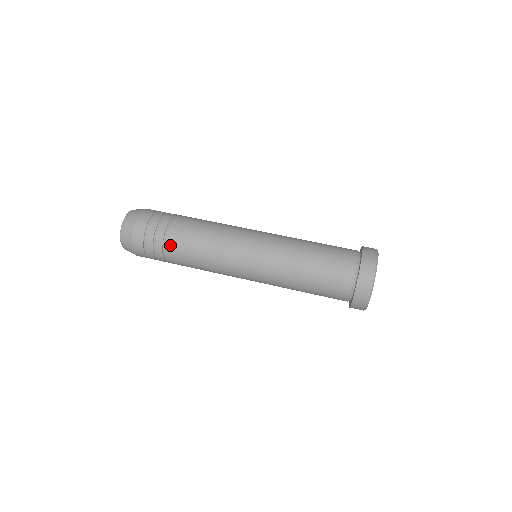
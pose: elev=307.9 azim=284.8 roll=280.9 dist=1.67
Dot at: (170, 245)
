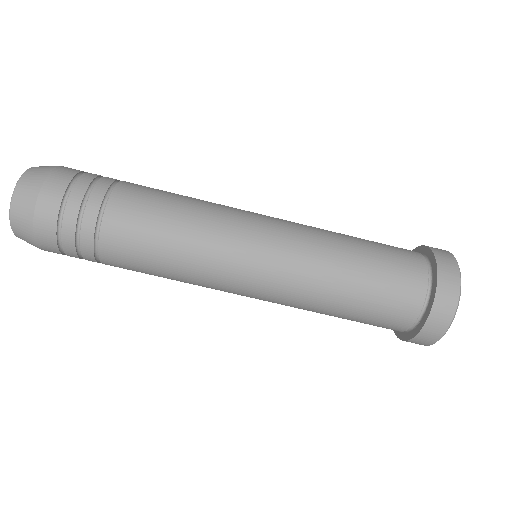
Dot at: (110, 264)
